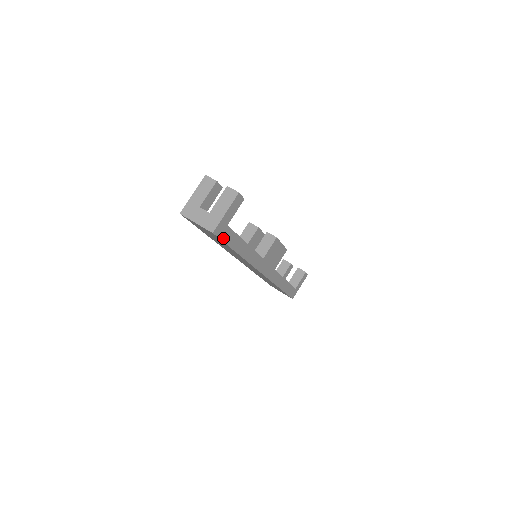
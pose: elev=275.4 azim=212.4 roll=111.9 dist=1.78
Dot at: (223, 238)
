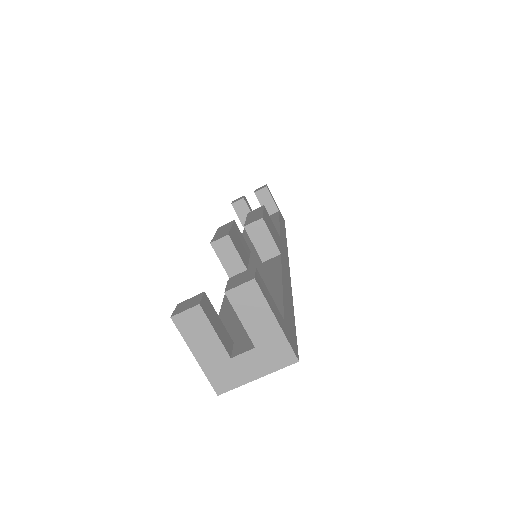
Dot at: (293, 335)
